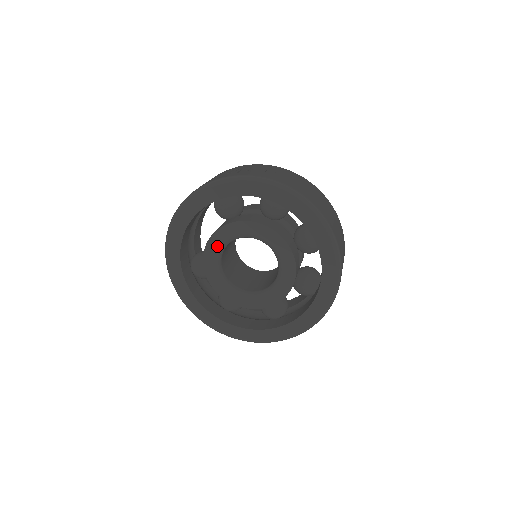
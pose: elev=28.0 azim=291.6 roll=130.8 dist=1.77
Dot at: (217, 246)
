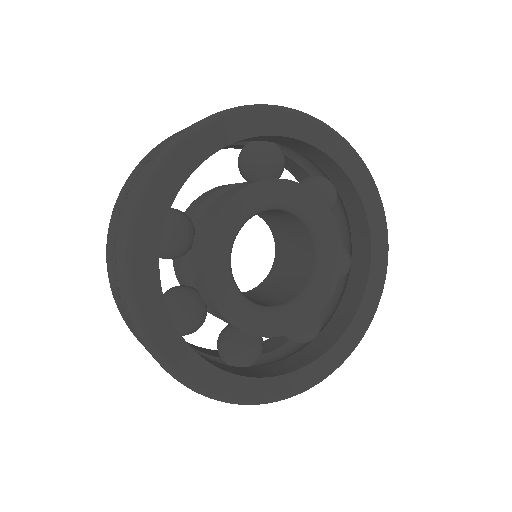
Dot at: (252, 204)
